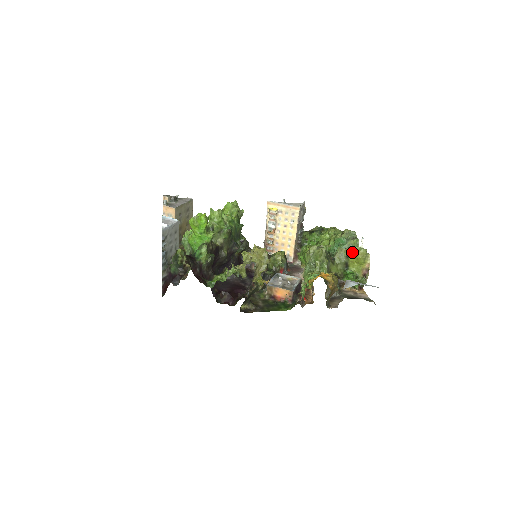
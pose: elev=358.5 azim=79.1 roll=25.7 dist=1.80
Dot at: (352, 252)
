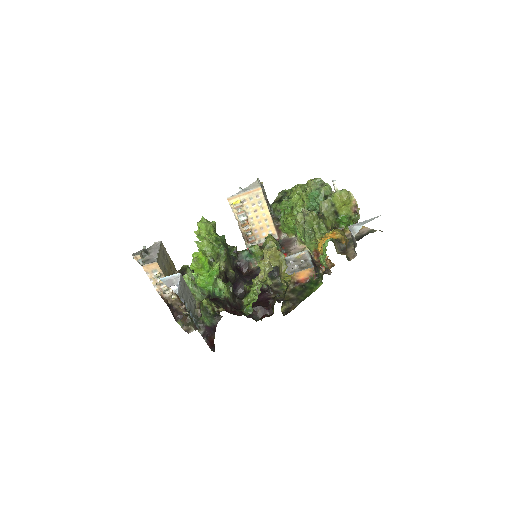
Dot at: (335, 199)
